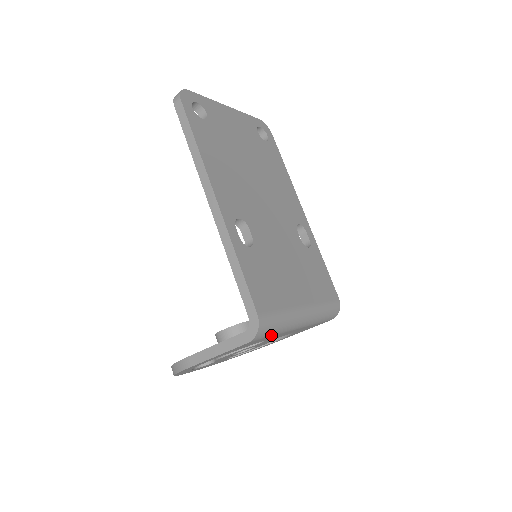
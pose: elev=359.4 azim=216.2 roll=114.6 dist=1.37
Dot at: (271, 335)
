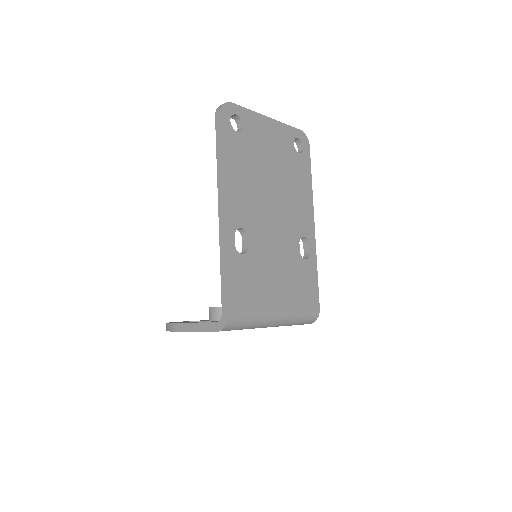
Dot at: (240, 329)
